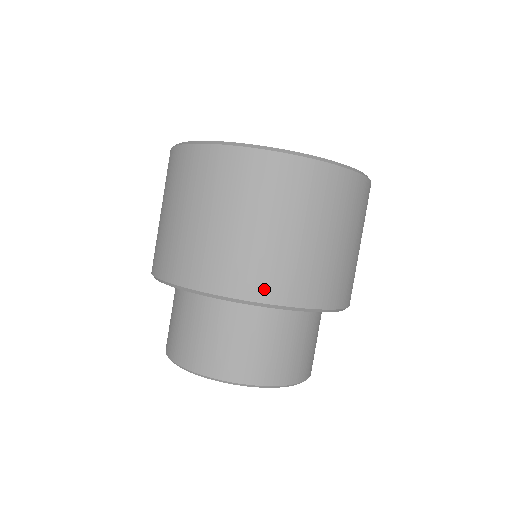
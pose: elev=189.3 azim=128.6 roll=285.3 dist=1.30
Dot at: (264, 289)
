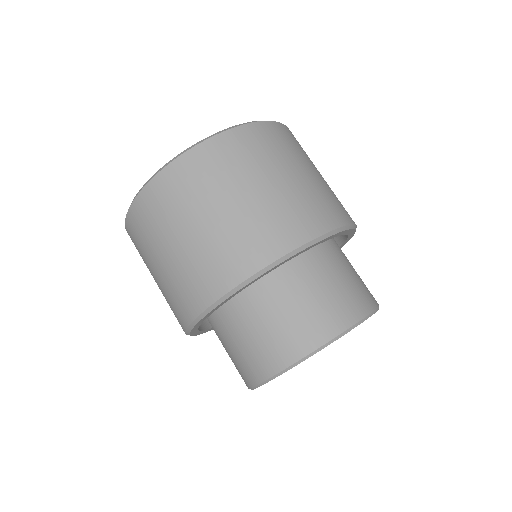
Dot at: (341, 214)
